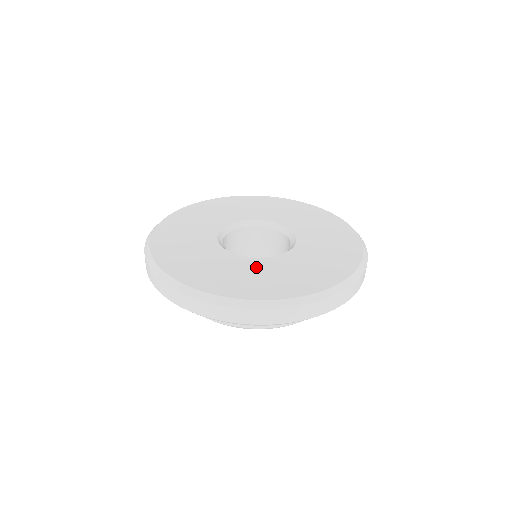
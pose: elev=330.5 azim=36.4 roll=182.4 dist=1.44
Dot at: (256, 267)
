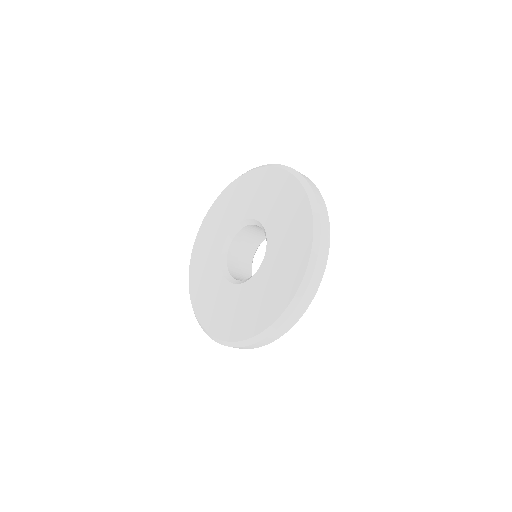
Dot at: (272, 265)
